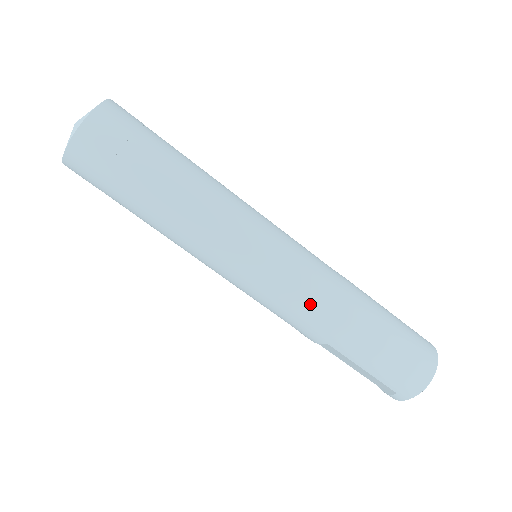
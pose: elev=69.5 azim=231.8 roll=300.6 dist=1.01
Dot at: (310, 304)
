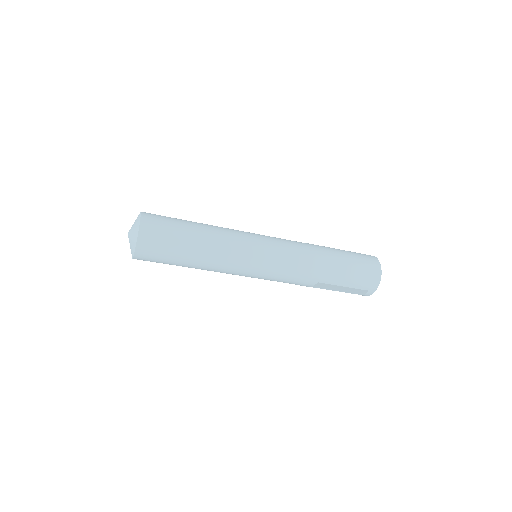
Dot at: (299, 265)
